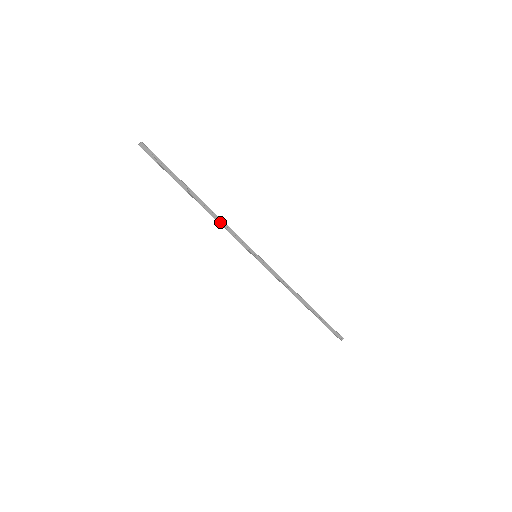
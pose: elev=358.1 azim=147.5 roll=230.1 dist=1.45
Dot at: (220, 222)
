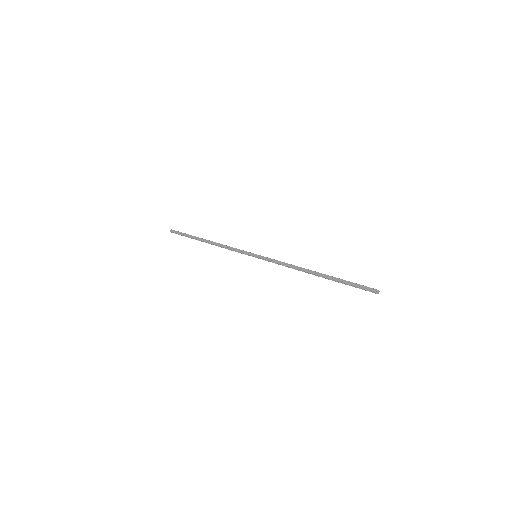
Dot at: (222, 247)
